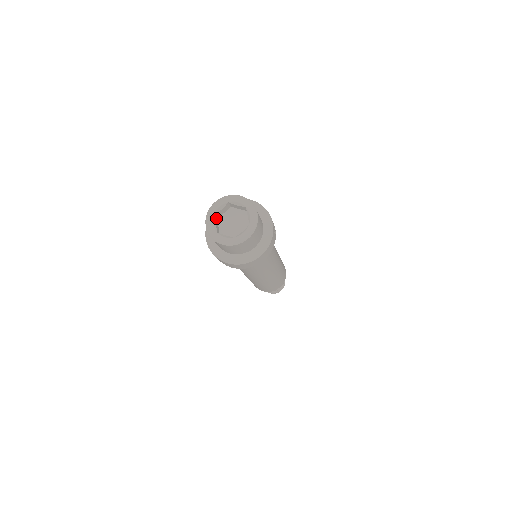
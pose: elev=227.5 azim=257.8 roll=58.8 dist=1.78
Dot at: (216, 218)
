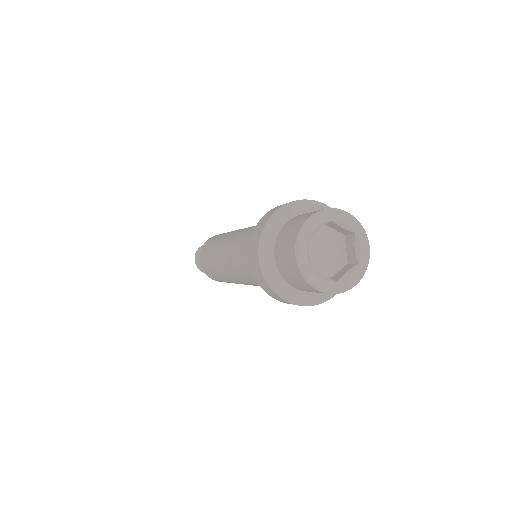
Dot at: occluded
